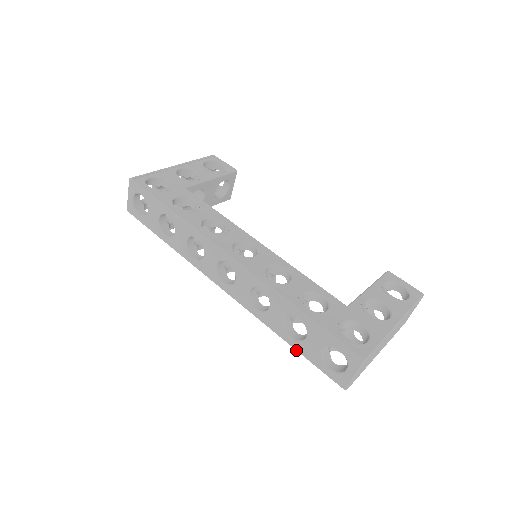
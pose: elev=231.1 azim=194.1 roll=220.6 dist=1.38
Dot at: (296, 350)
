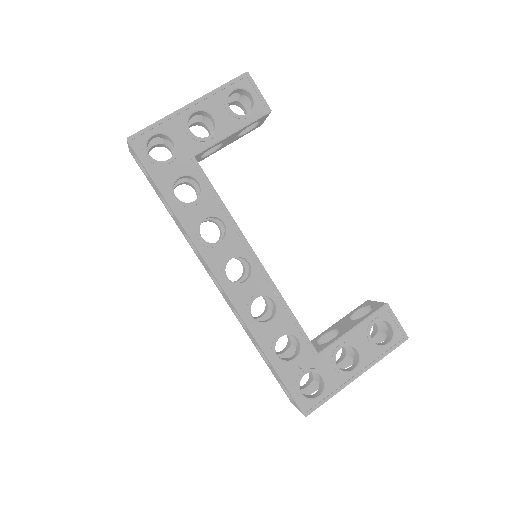
Dot at: occluded
